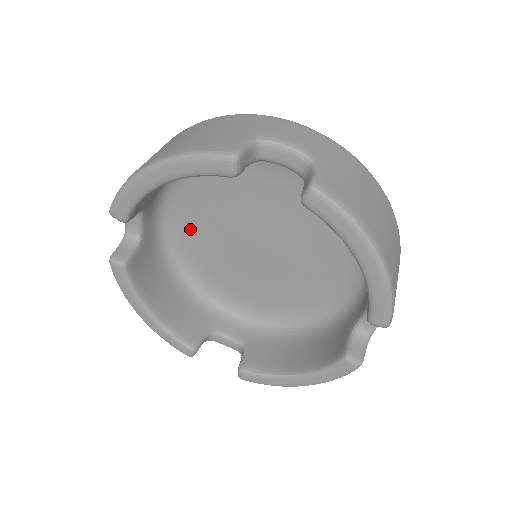
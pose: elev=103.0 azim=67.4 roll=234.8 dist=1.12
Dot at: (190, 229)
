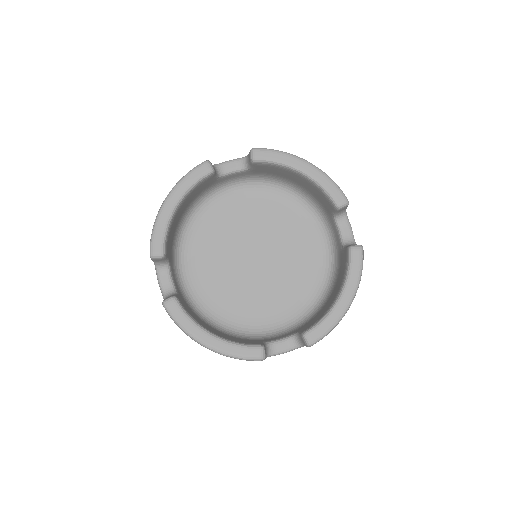
Dot at: (205, 283)
